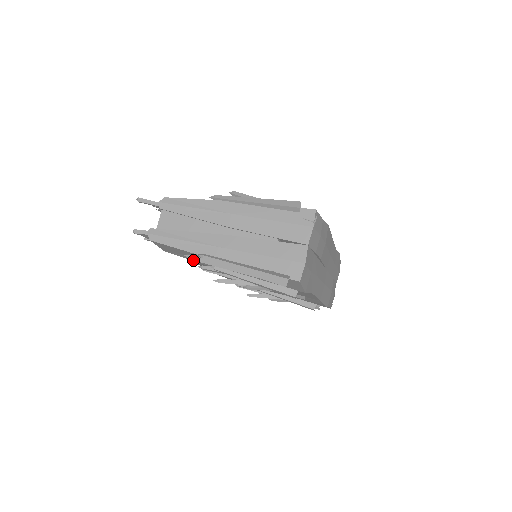
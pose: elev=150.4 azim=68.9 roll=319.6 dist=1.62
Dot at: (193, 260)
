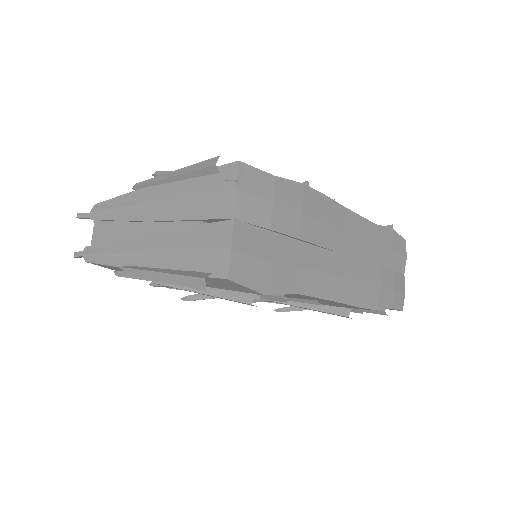
Dot at: occluded
